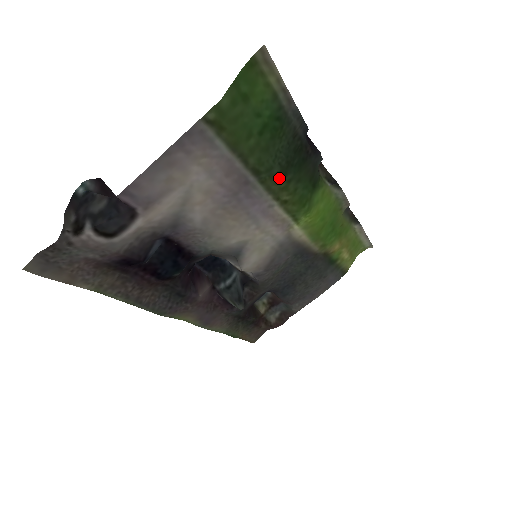
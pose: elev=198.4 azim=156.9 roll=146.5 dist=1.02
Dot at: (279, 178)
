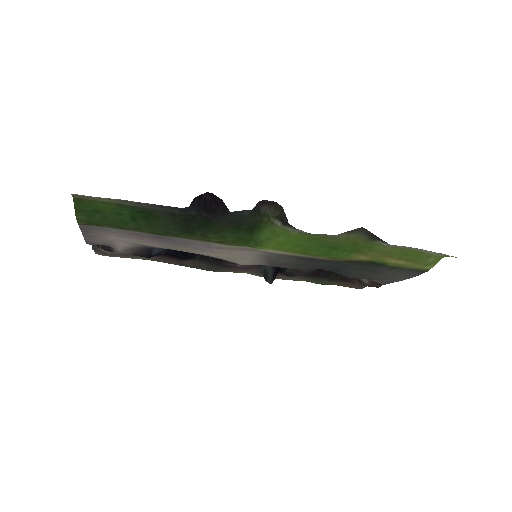
Dot at: (189, 234)
